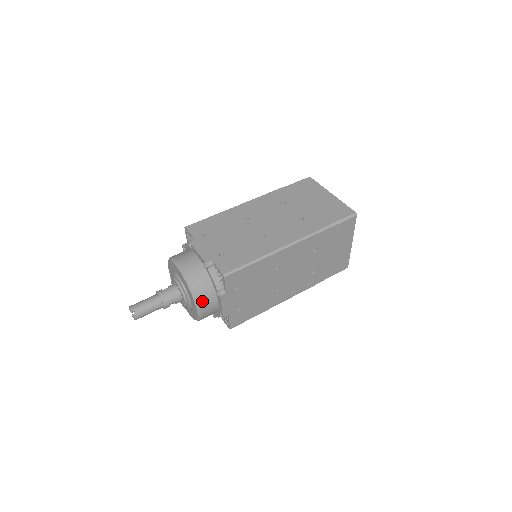
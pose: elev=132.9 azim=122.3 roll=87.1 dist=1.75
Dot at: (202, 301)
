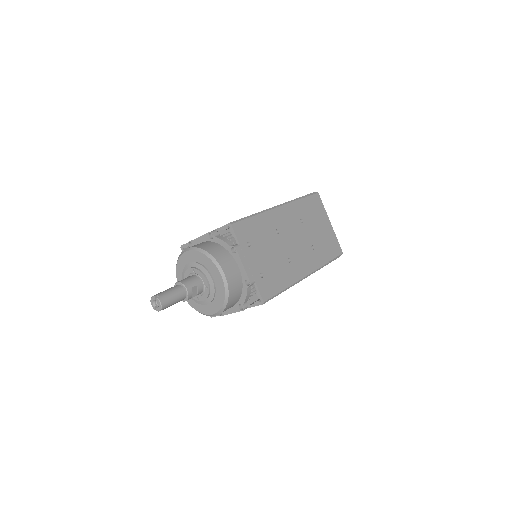
Dot at: (221, 261)
